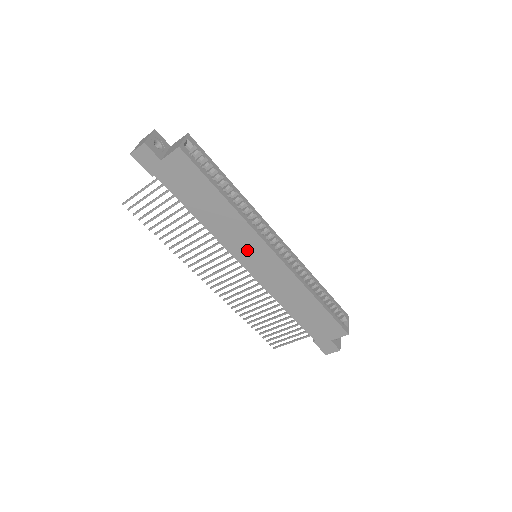
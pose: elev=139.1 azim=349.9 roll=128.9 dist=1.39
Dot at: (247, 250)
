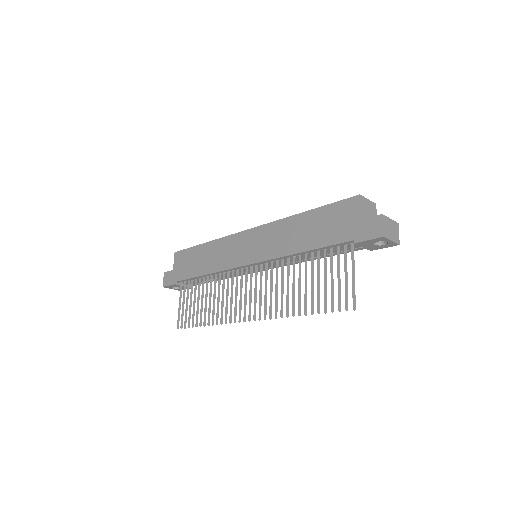
Dot at: (237, 252)
